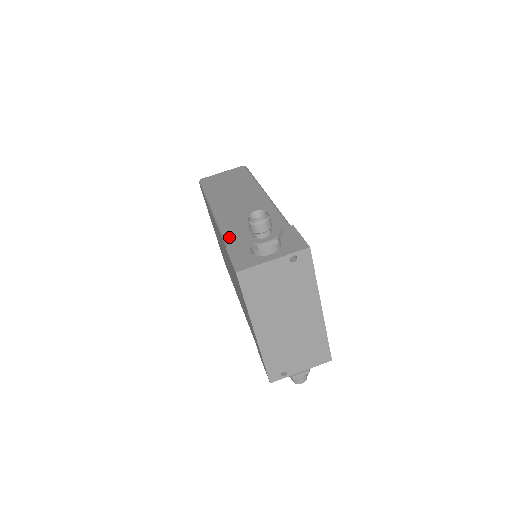
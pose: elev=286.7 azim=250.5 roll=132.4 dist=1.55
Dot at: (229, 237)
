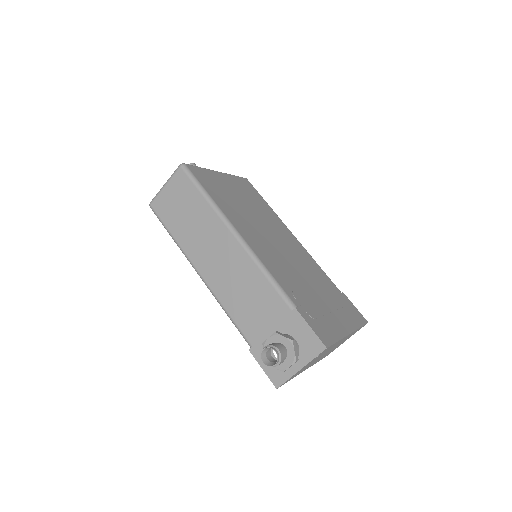
Dot at: (243, 331)
